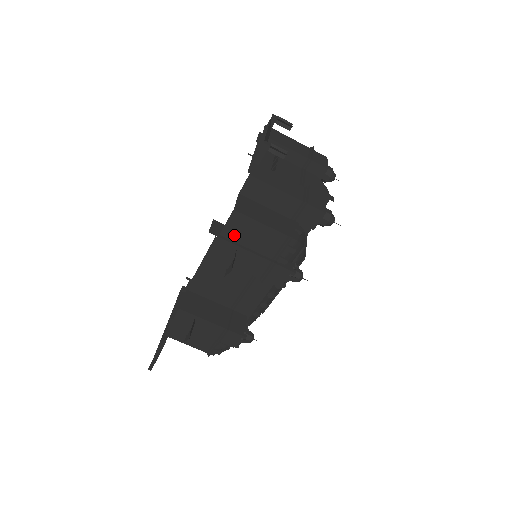
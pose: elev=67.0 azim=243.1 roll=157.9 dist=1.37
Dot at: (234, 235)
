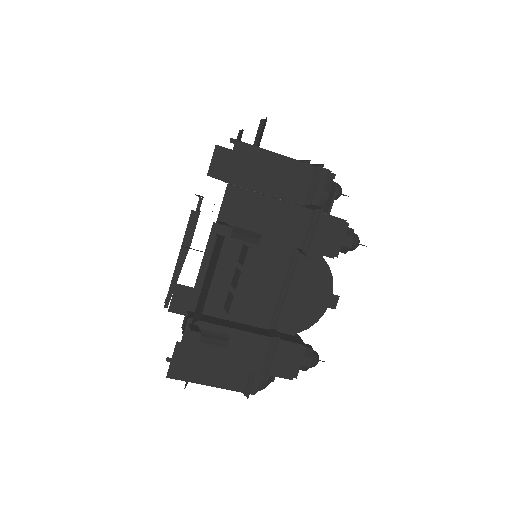
Dot at: occluded
